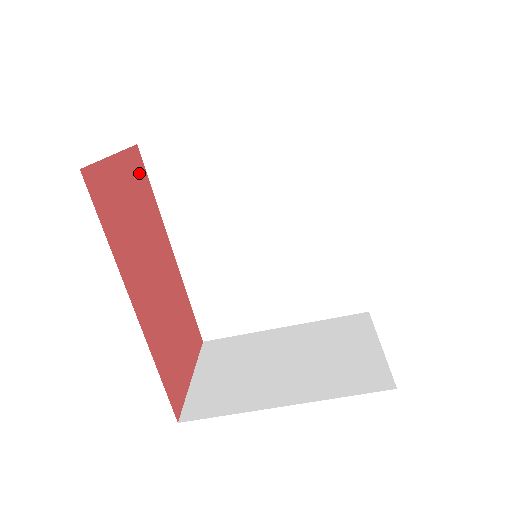
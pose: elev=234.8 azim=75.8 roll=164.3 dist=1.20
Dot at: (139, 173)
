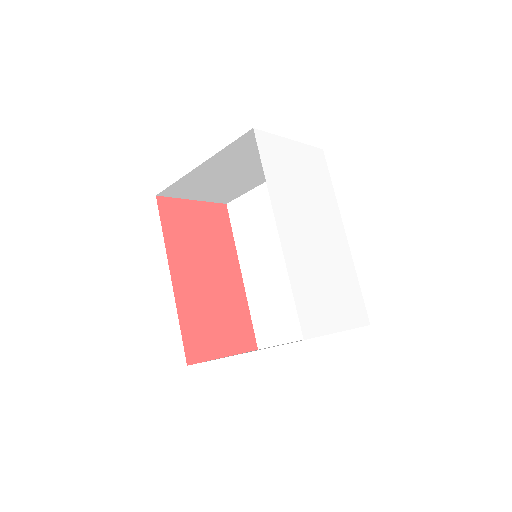
Dot at: (220, 218)
